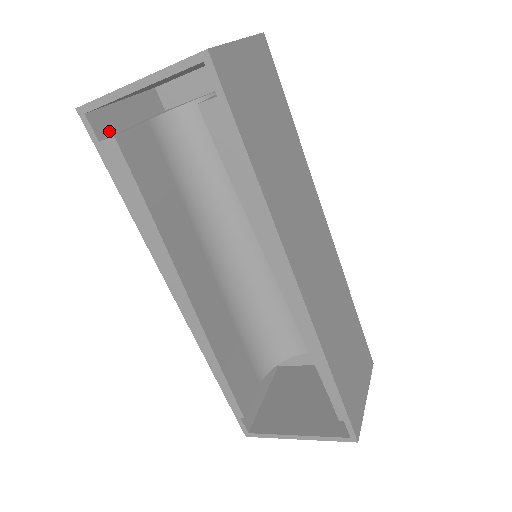
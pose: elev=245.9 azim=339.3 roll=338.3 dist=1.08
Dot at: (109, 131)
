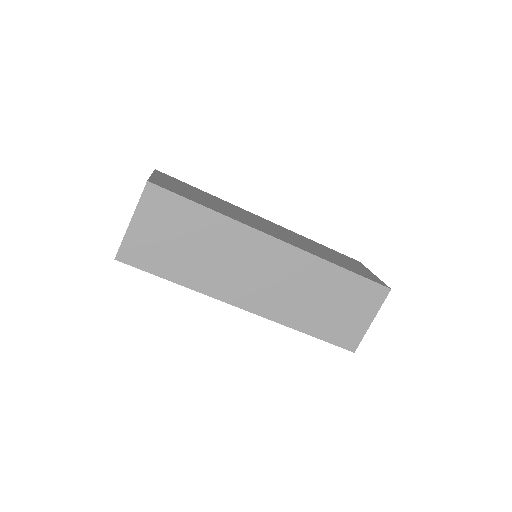
Dot at: occluded
